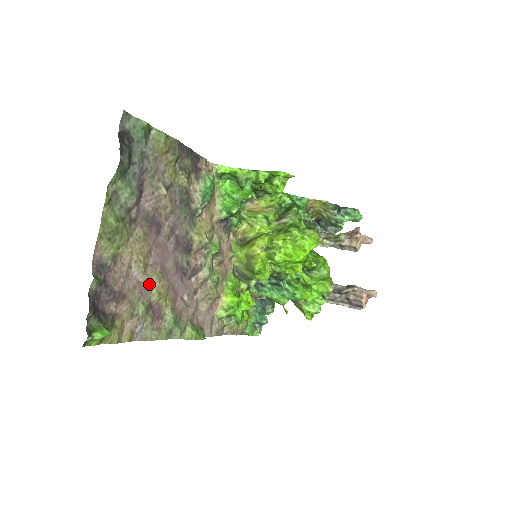
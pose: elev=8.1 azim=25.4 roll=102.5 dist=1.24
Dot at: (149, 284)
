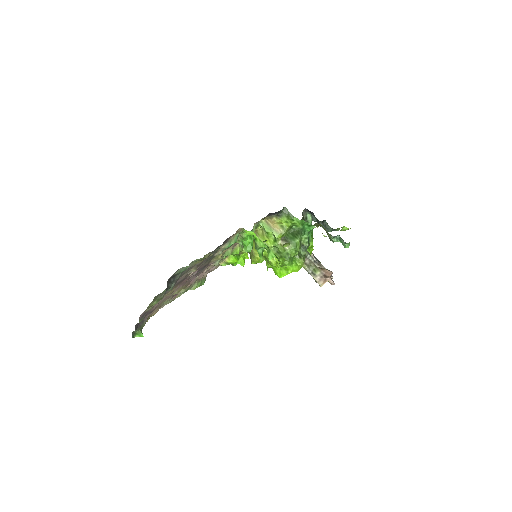
Dot at: occluded
